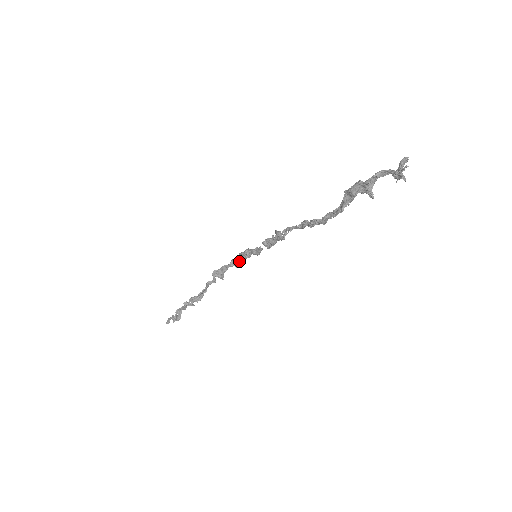
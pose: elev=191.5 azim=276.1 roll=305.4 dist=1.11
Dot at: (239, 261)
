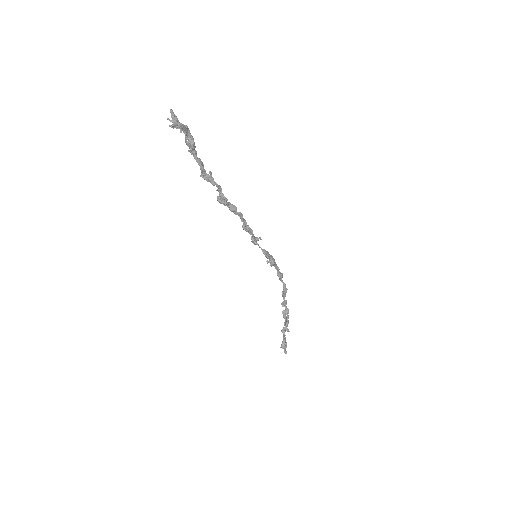
Dot at: (279, 273)
